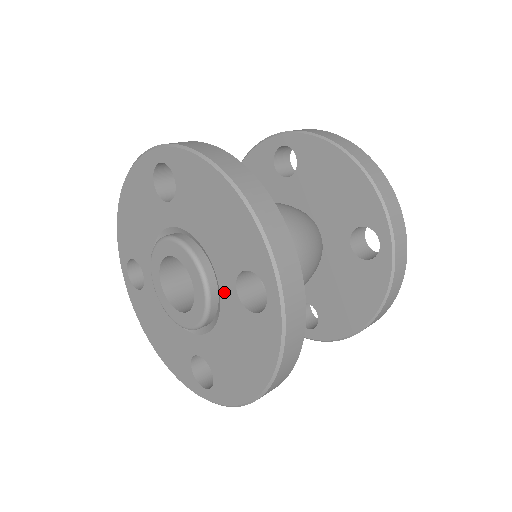
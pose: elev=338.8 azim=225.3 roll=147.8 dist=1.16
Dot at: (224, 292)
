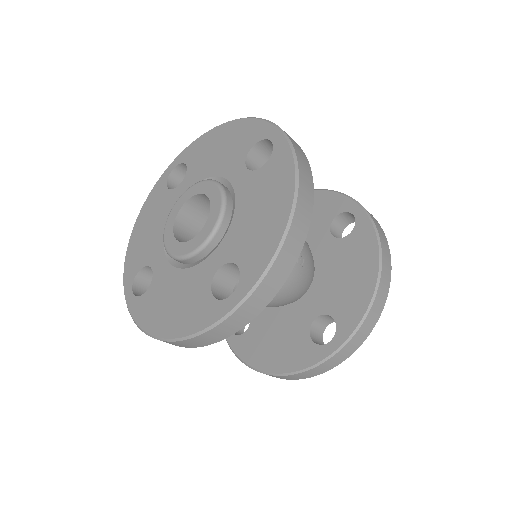
Dot at: (236, 182)
